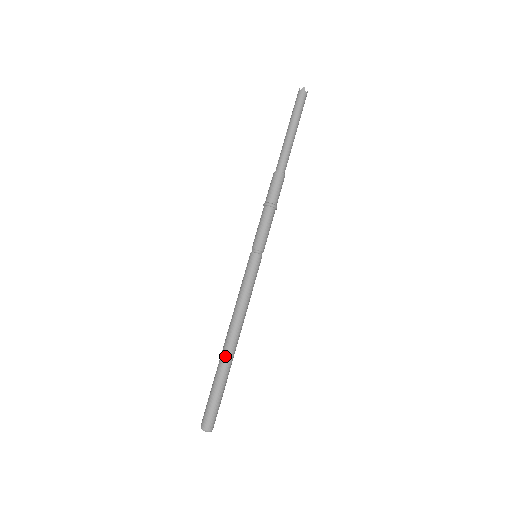
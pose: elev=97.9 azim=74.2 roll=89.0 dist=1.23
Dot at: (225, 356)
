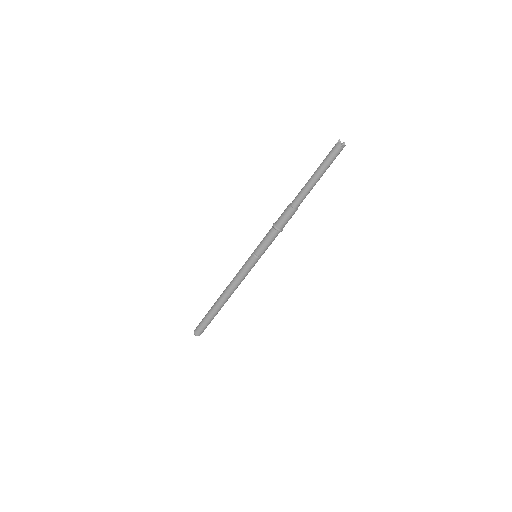
Dot at: (216, 304)
